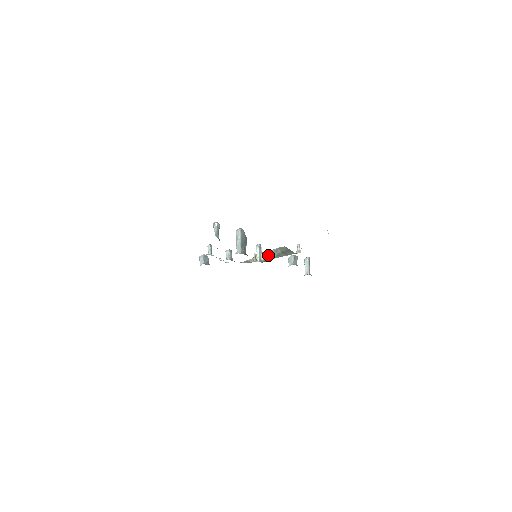
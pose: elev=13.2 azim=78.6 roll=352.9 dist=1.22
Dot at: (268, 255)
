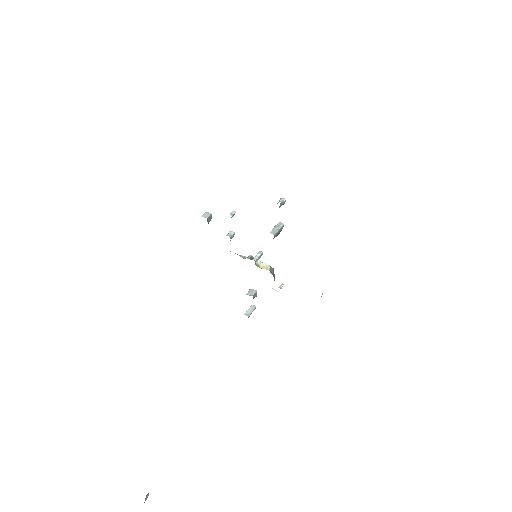
Dot at: (264, 265)
